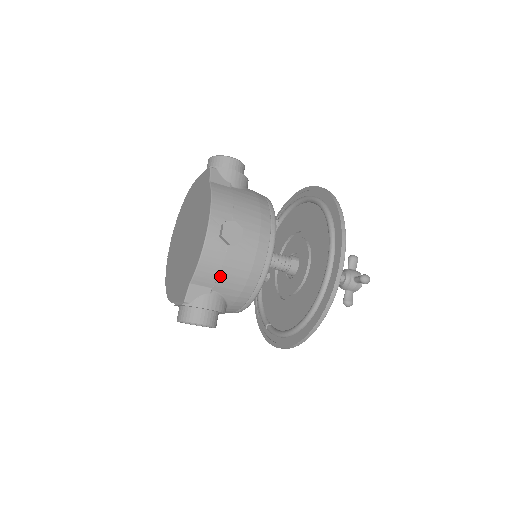
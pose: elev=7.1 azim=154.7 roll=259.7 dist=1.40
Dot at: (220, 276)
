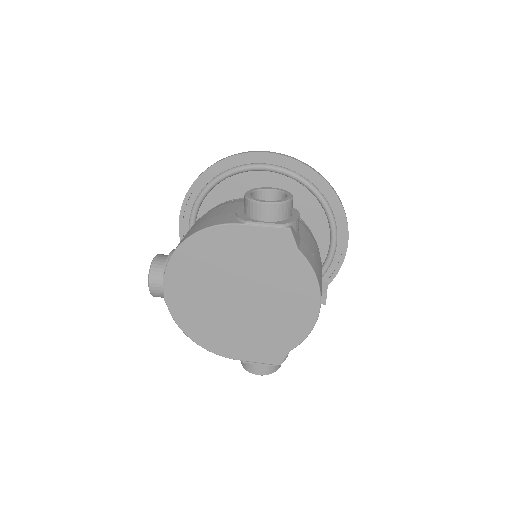
Dot at: occluded
